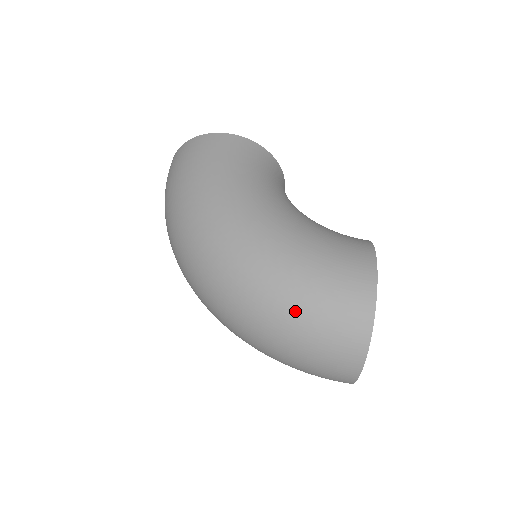
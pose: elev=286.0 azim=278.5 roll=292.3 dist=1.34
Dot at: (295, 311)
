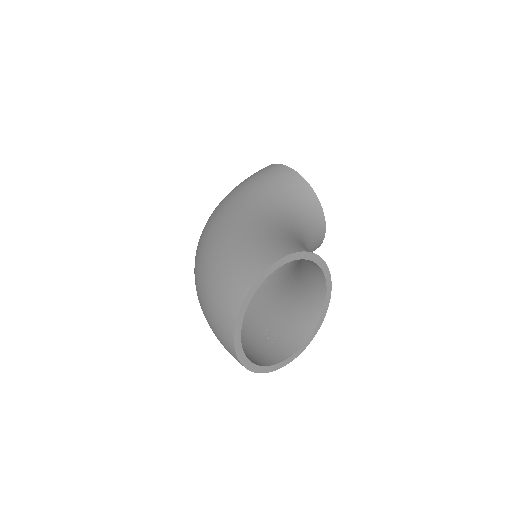
Dot at: (211, 274)
